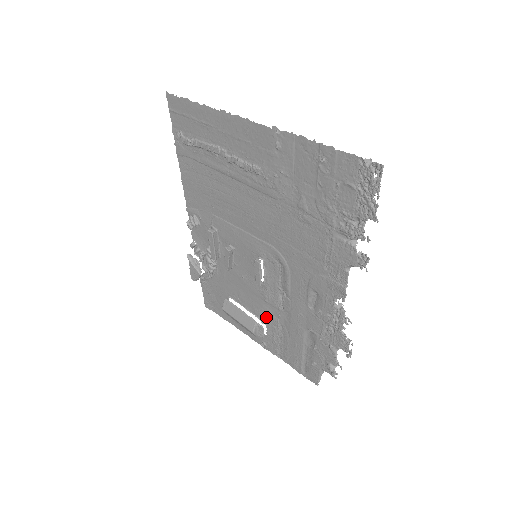
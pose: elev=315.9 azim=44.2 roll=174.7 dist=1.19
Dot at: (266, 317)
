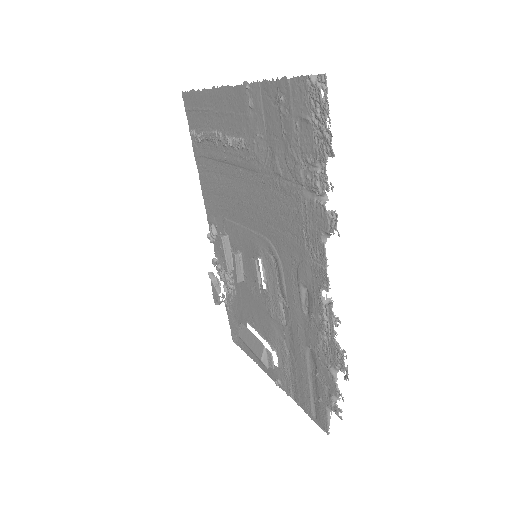
Dot at: (275, 340)
